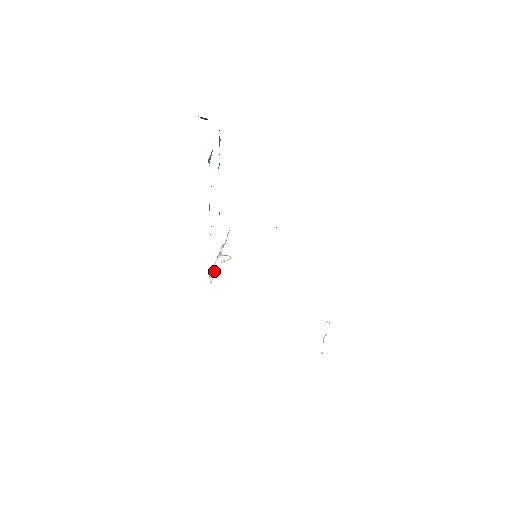
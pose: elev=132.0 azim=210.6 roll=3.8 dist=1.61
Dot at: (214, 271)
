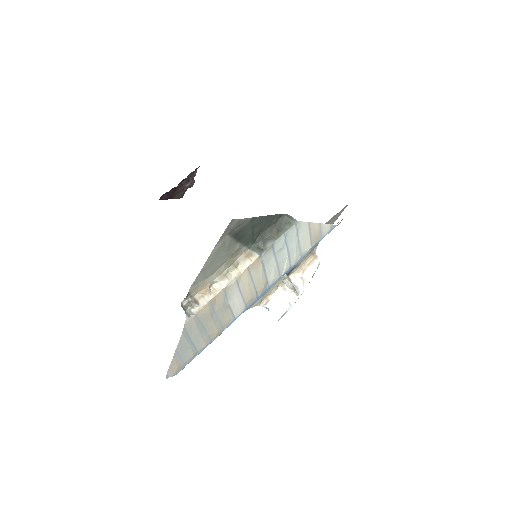
Dot at: (280, 305)
